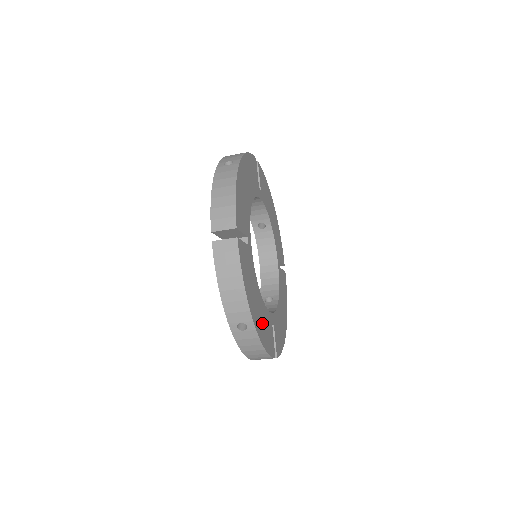
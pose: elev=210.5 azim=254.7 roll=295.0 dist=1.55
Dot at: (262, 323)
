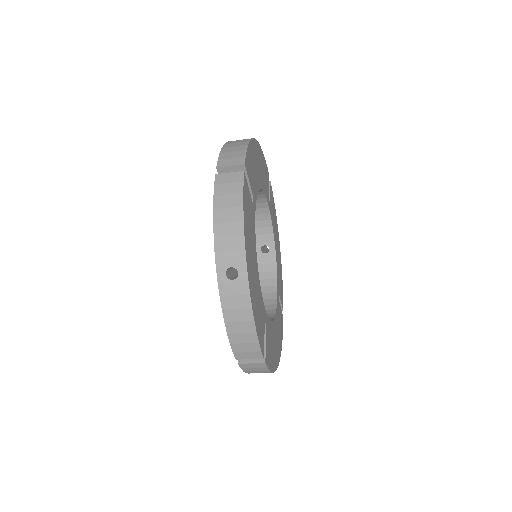
Dot at: (255, 292)
